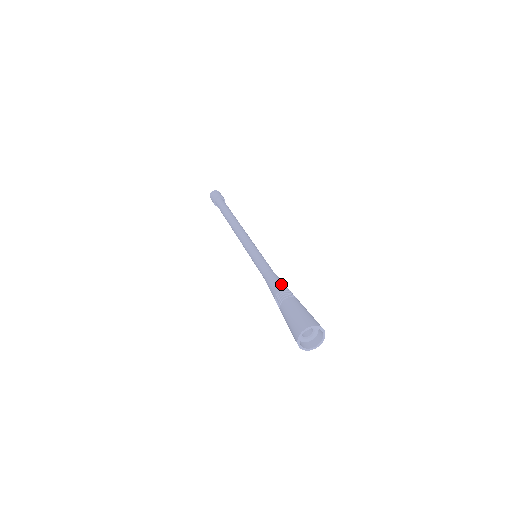
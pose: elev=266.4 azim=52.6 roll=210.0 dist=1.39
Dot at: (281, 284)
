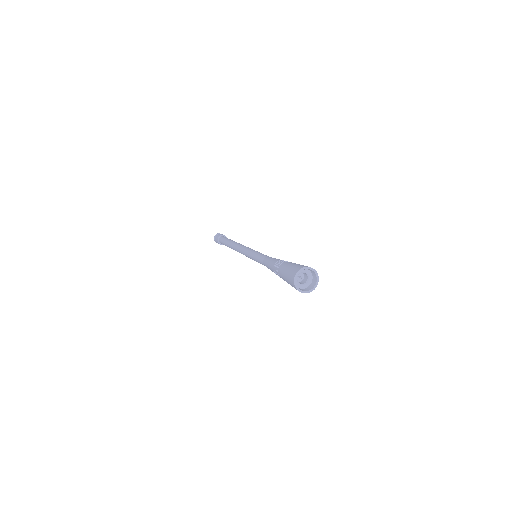
Dot at: occluded
